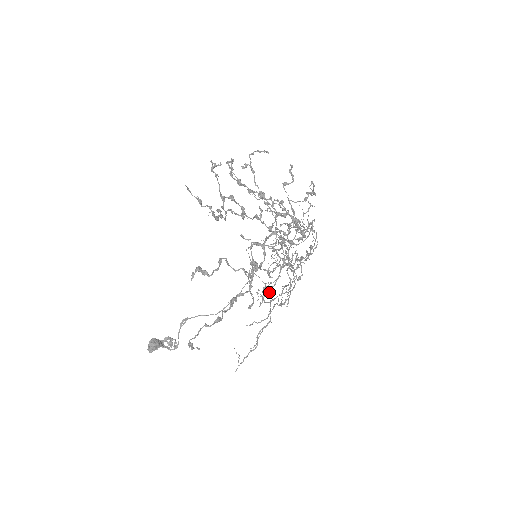
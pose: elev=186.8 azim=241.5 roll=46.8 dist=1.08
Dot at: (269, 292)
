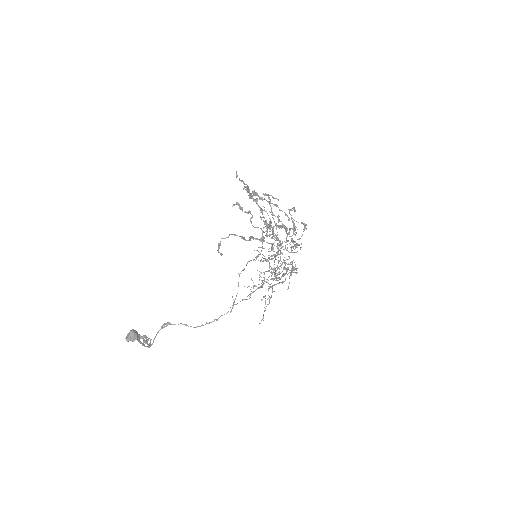
Dot at: (269, 259)
